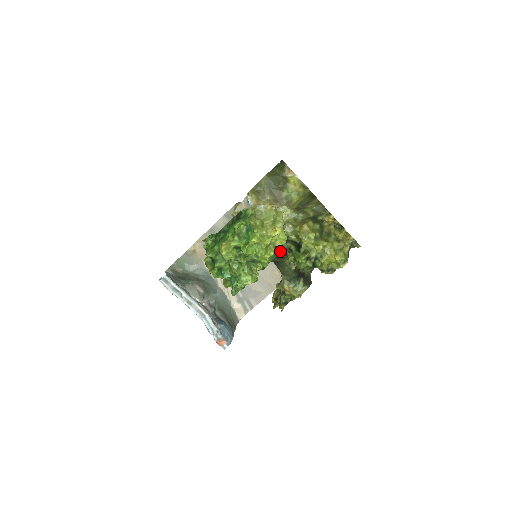
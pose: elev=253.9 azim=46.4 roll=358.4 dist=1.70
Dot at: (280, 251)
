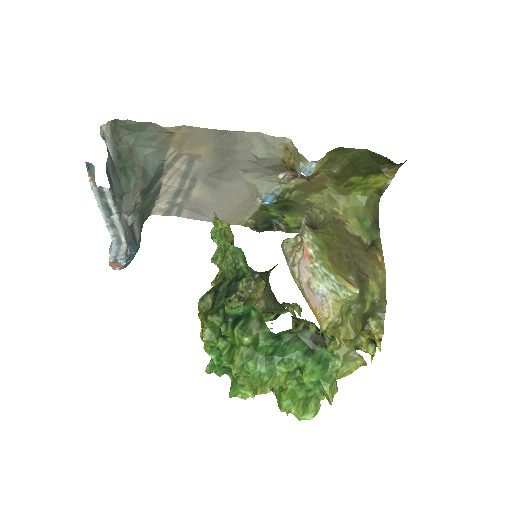
Dot at: (296, 318)
